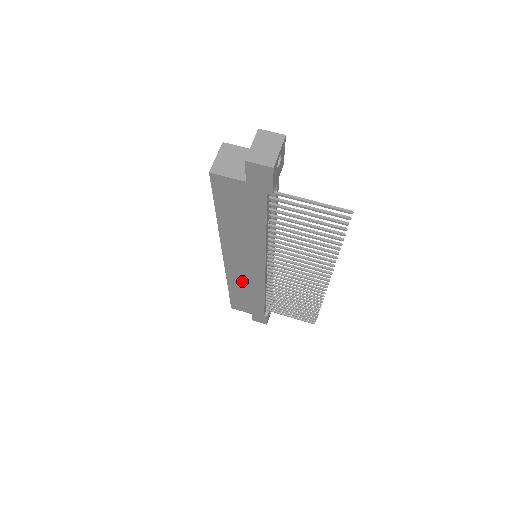
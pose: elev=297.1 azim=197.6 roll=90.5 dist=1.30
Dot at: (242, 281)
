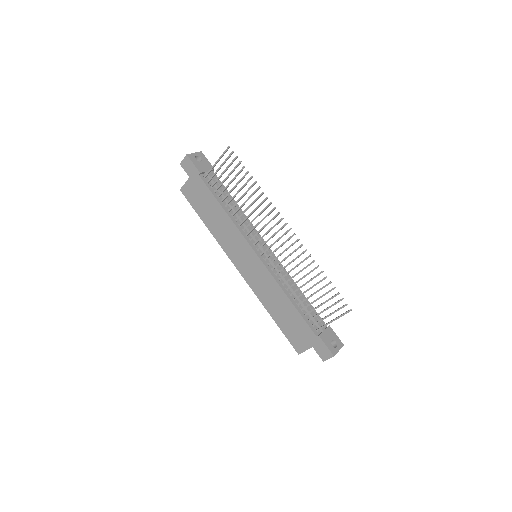
Dot at: (264, 289)
